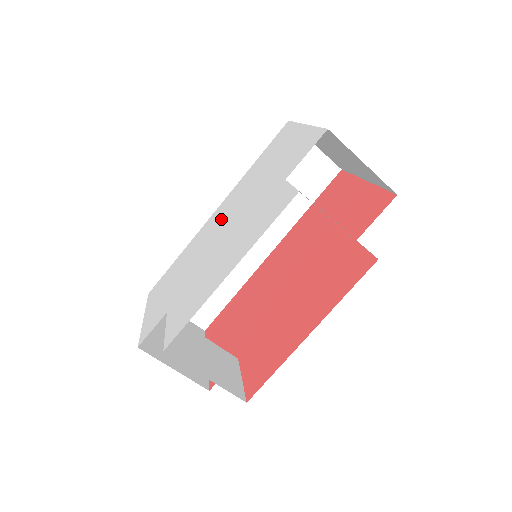
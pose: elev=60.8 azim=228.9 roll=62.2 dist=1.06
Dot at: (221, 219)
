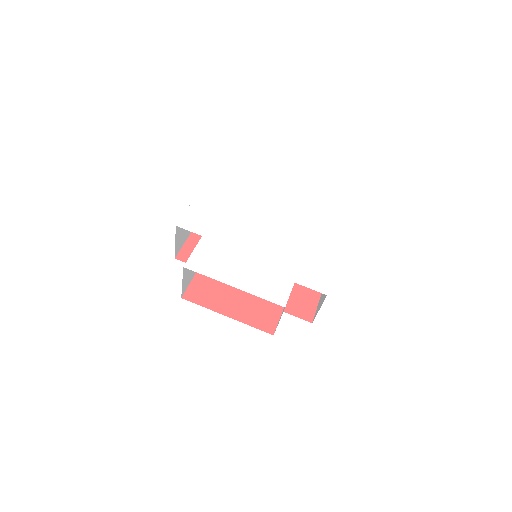
Dot at: (269, 225)
